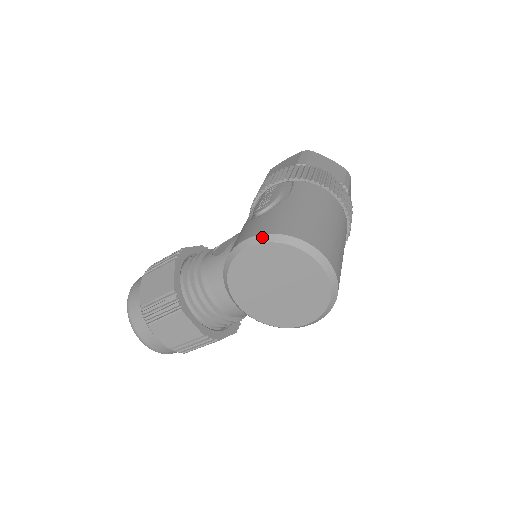
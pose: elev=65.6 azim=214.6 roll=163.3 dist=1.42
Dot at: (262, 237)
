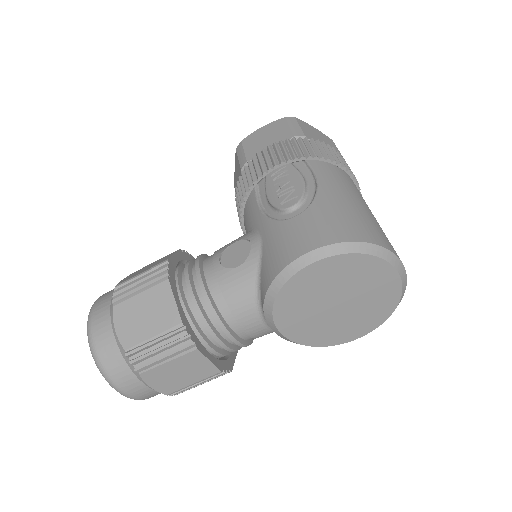
Dot at: (334, 247)
